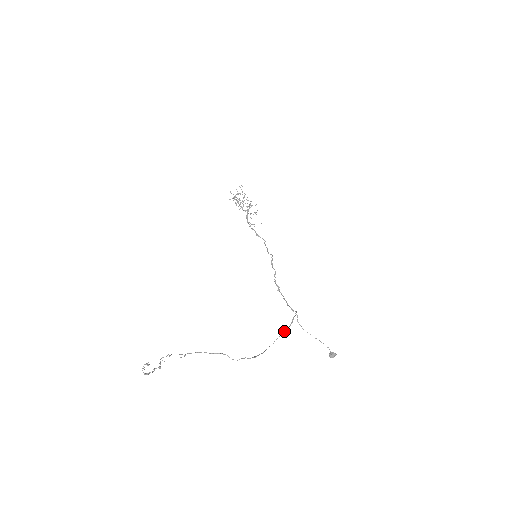
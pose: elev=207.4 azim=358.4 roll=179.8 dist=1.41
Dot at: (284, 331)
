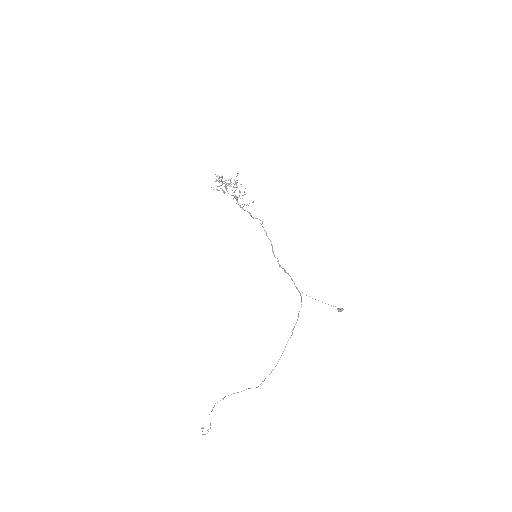
Dot at: occluded
